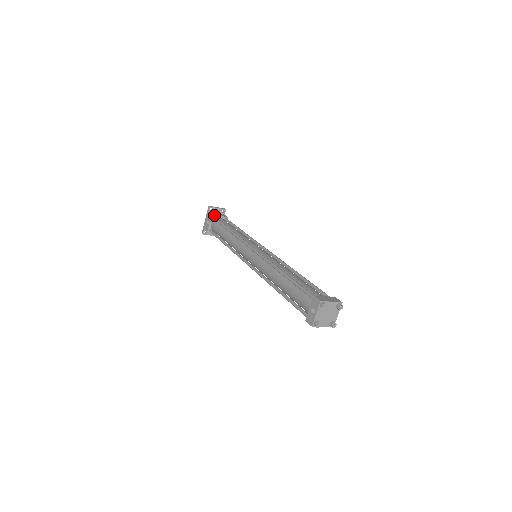
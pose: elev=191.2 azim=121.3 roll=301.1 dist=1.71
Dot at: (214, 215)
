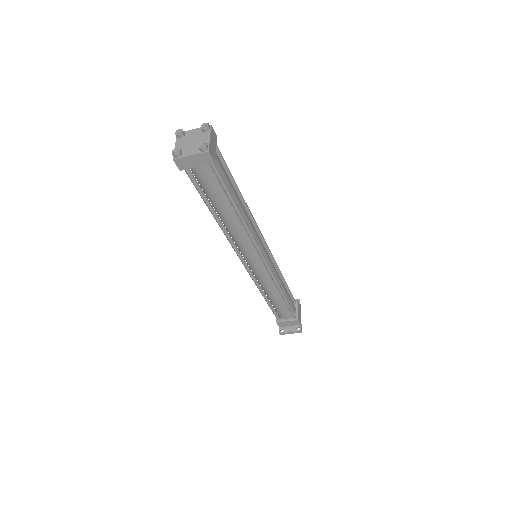
Dot at: occluded
